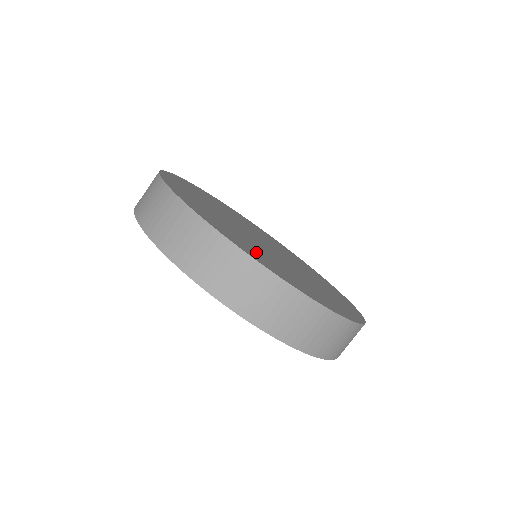
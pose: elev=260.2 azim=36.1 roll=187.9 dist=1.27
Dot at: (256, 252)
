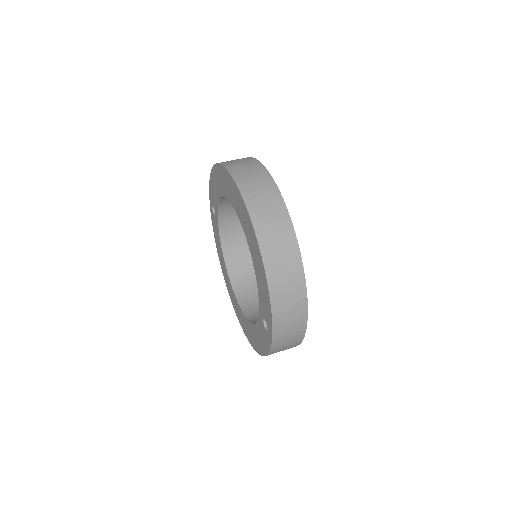
Dot at: occluded
